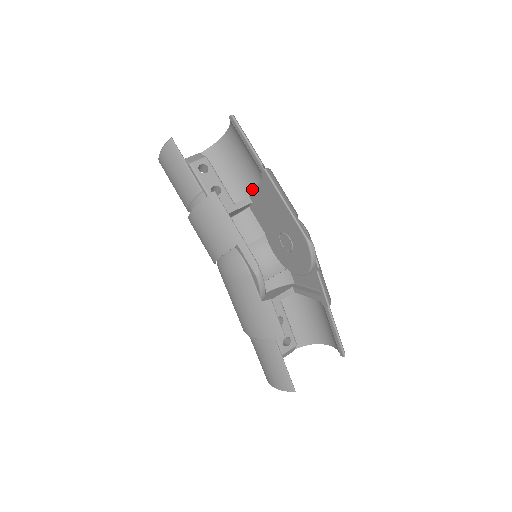
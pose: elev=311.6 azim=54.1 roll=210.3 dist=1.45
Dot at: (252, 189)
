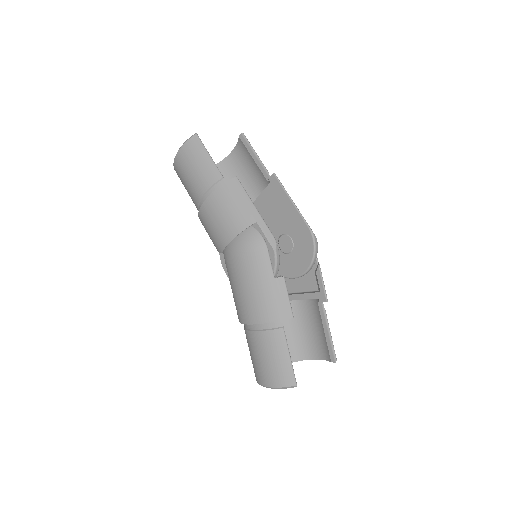
Dot at: occluded
